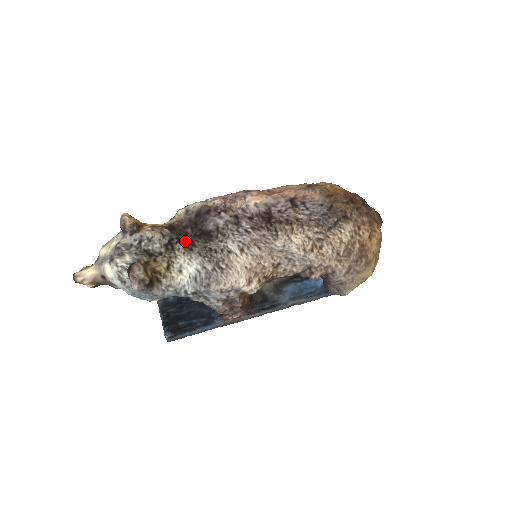
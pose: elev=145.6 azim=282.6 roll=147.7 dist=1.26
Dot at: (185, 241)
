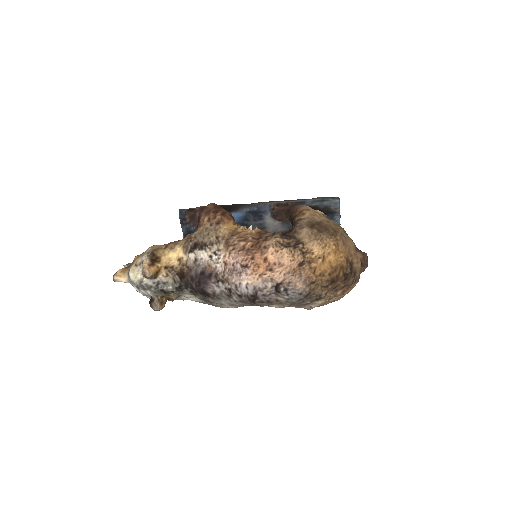
Dot at: (191, 289)
